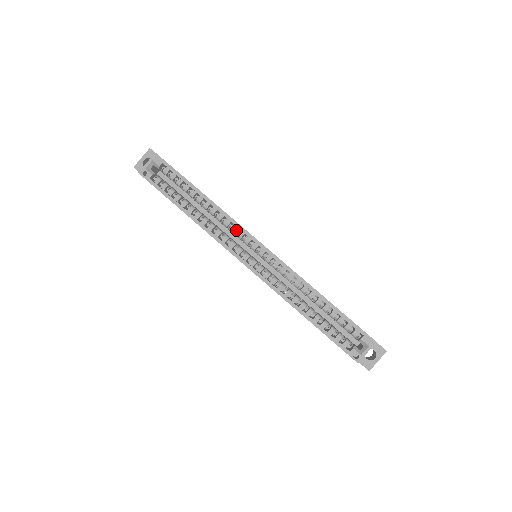
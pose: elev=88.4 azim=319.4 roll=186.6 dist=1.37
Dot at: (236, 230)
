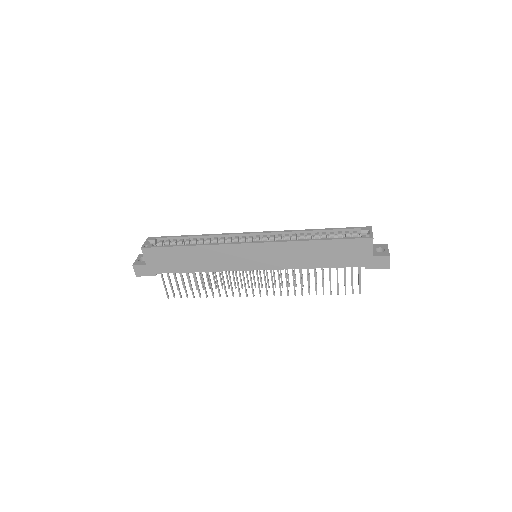
Dot at: (231, 241)
